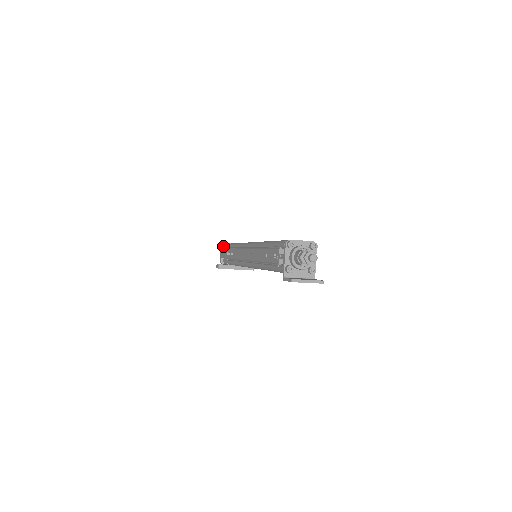
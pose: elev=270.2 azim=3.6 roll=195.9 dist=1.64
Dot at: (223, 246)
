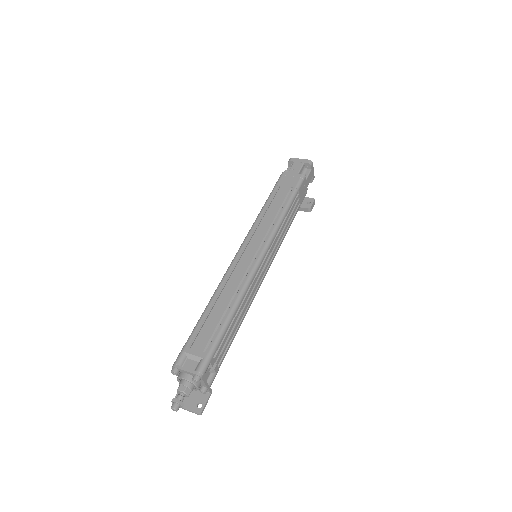
Dot at: (289, 163)
